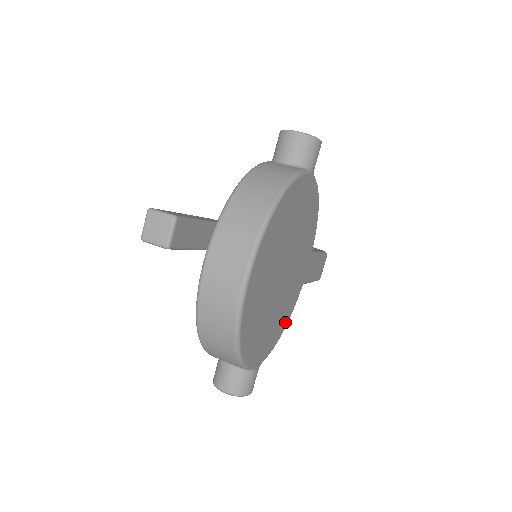
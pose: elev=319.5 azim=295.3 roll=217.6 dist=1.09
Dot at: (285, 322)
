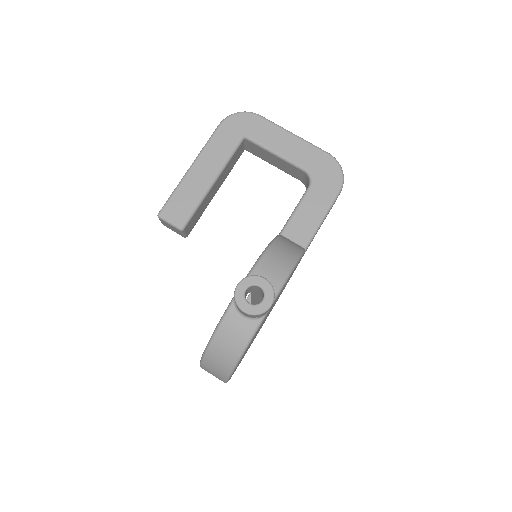
Dot at: occluded
